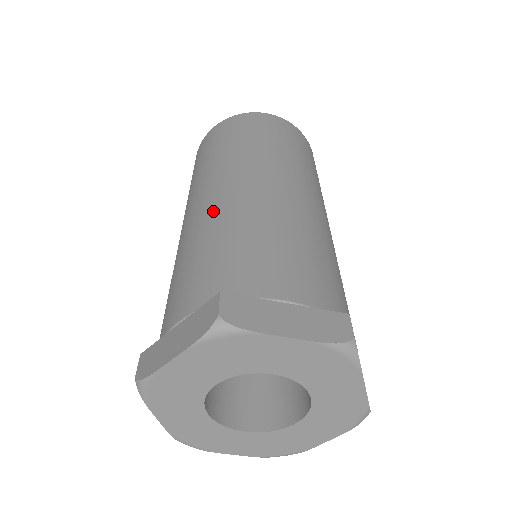
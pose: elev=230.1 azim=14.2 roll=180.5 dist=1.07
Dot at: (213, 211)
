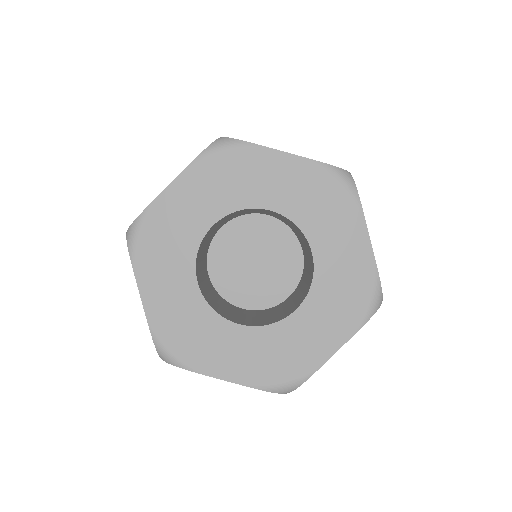
Dot at: occluded
